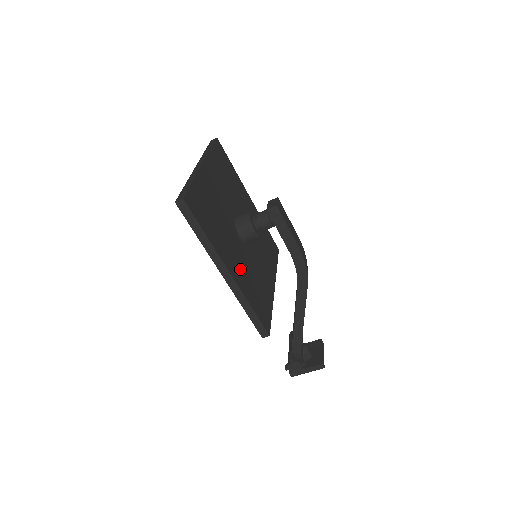
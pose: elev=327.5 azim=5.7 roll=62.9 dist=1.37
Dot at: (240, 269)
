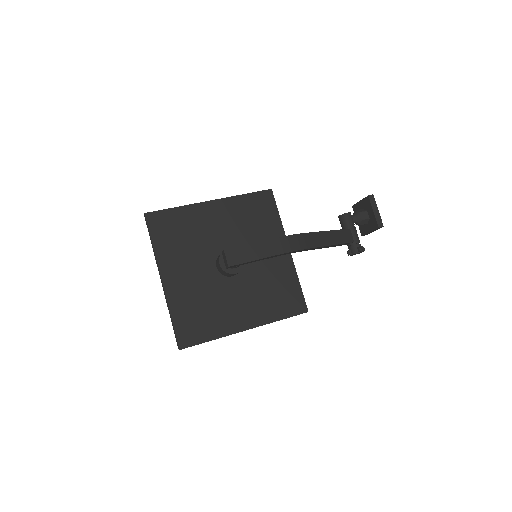
Dot at: (251, 307)
